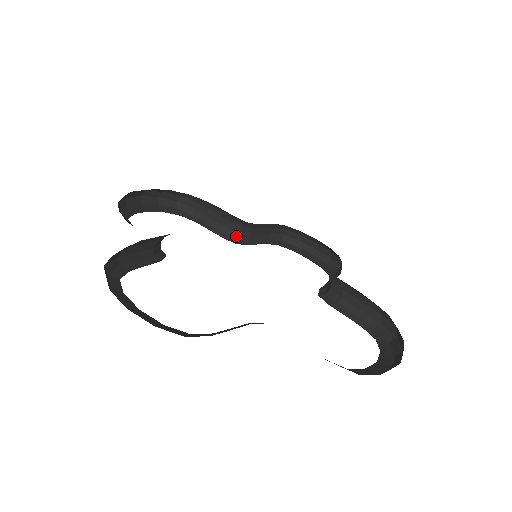
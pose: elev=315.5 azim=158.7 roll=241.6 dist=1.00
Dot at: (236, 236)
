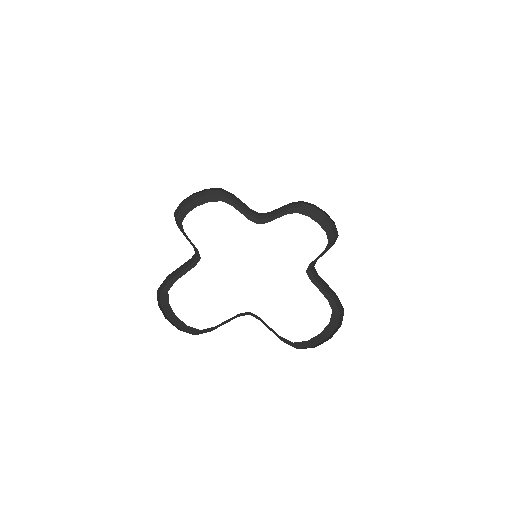
Dot at: (258, 218)
